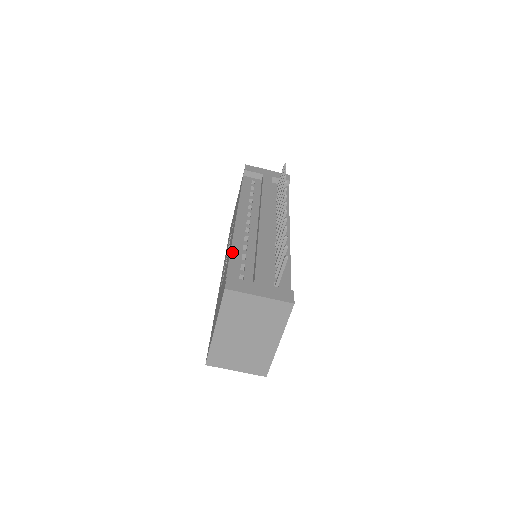
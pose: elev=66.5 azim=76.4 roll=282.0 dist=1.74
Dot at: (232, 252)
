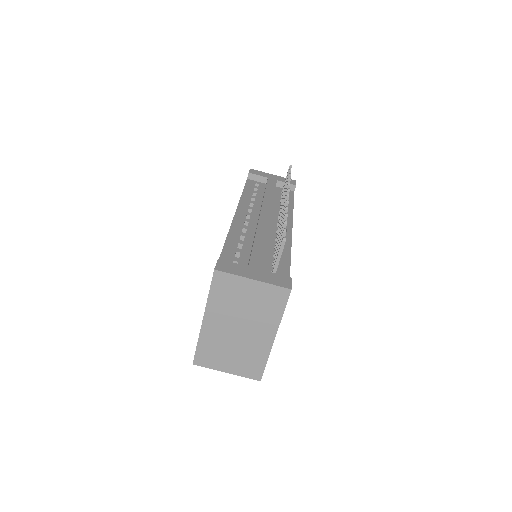
Dot at: (227, 241)
